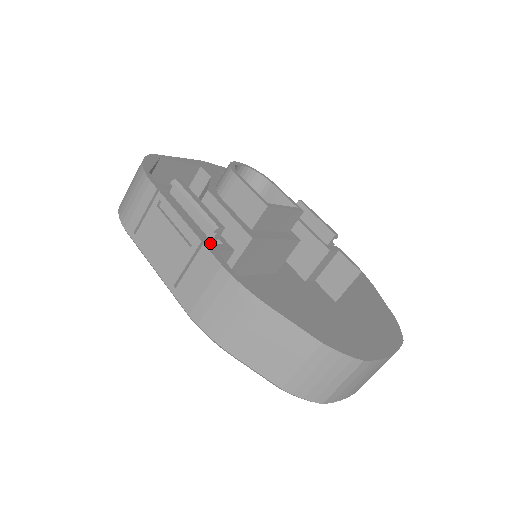
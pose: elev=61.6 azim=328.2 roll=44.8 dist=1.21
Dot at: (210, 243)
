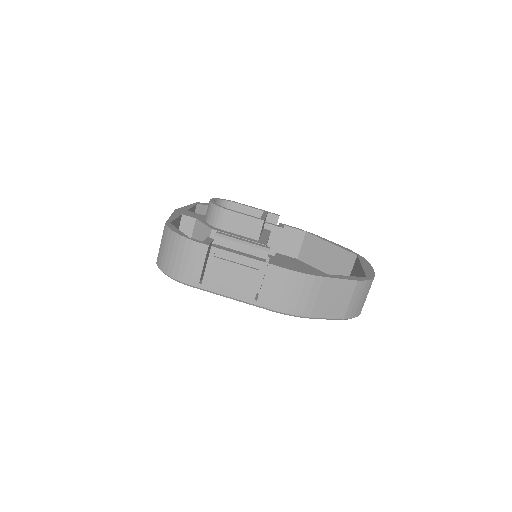
Dot at: occluded
